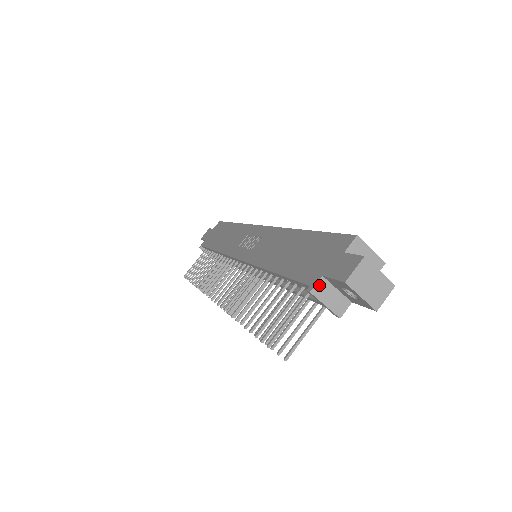
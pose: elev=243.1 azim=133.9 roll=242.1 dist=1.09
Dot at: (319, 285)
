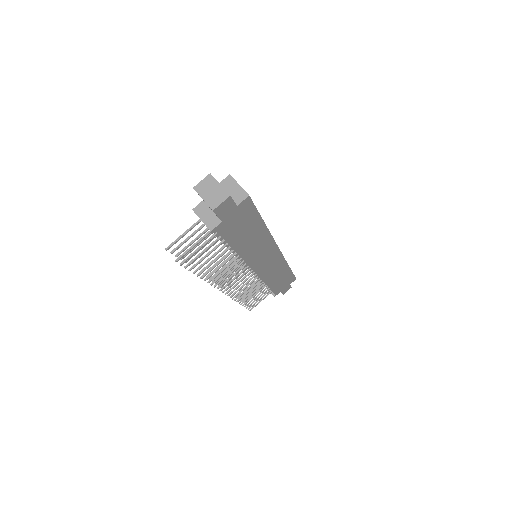
Dot at: (200, 206)
